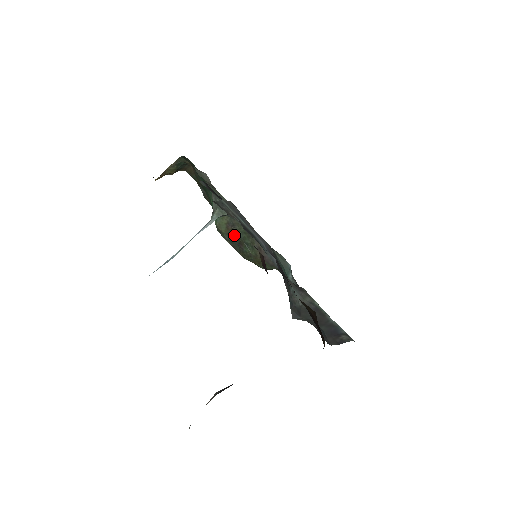
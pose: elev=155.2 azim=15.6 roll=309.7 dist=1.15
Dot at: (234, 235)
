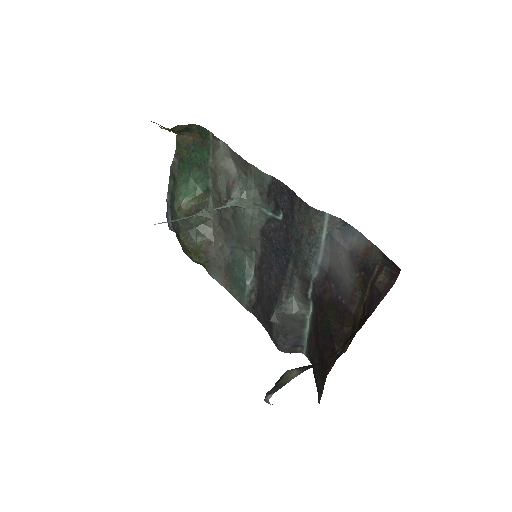
Dot at: (191, 219)
